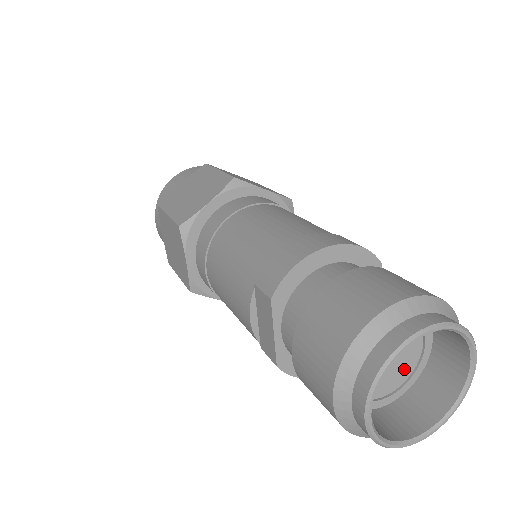
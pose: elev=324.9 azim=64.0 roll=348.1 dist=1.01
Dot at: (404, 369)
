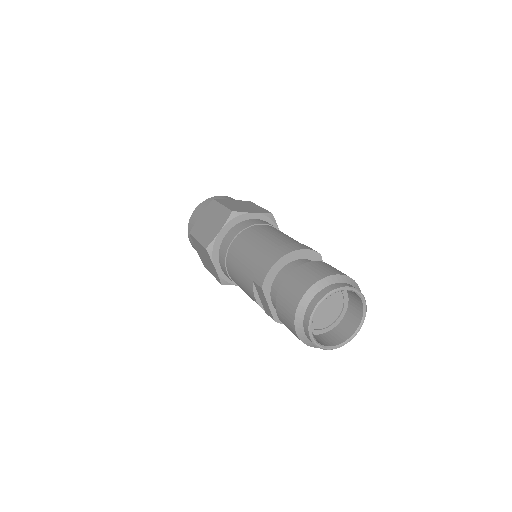
Dot at: (336, 310)
